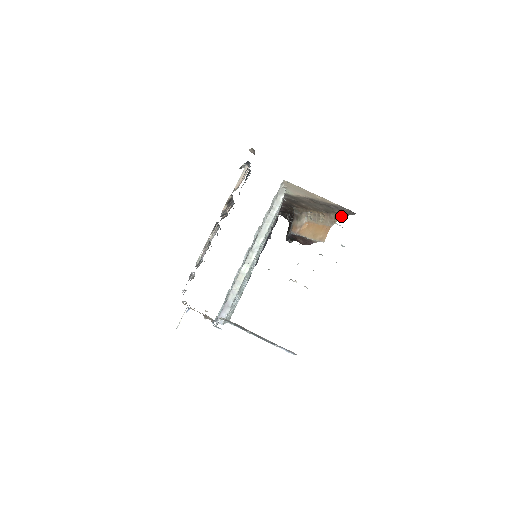
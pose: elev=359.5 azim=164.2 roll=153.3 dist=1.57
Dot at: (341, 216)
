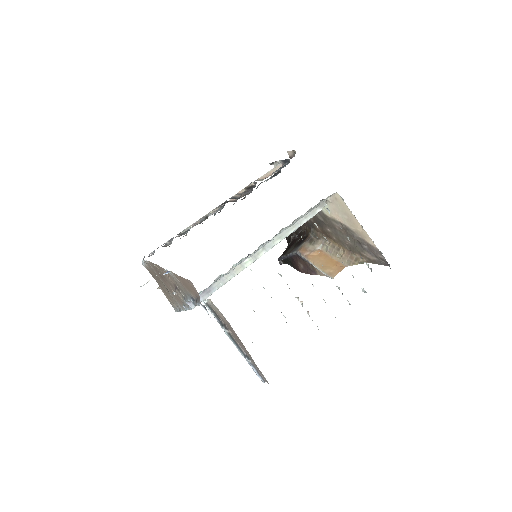
Dot at: (365, 261)
